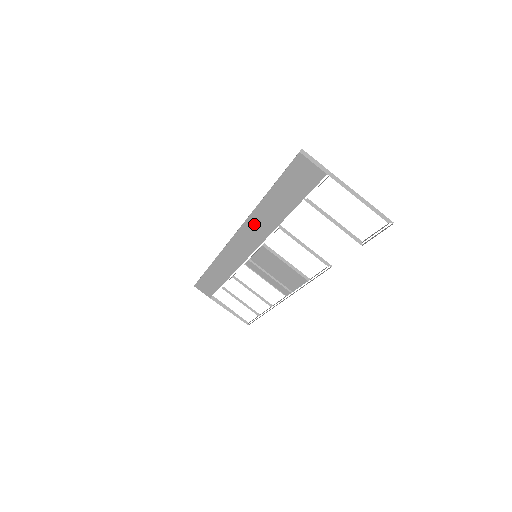
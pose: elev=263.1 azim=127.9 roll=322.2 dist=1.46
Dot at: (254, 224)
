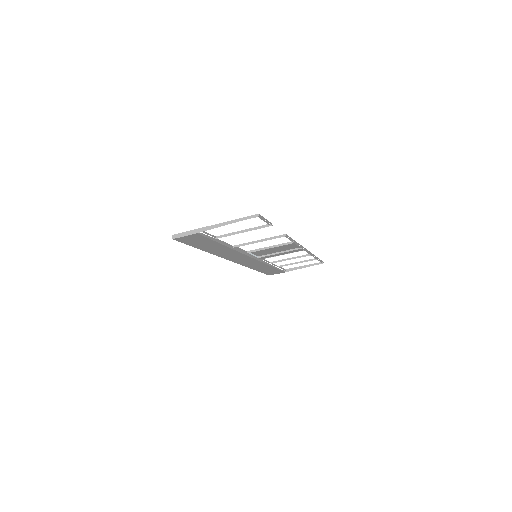
Dot at: (225, 255)
